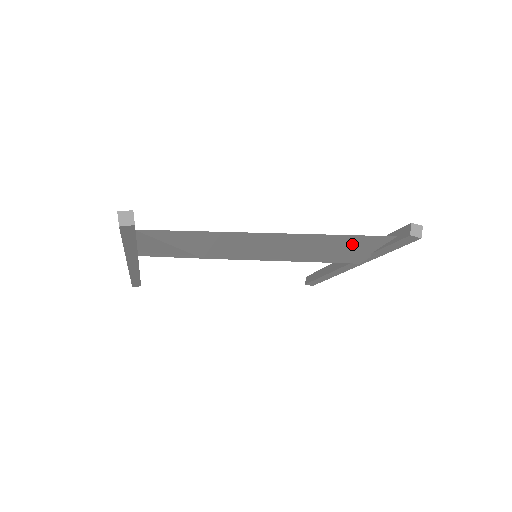
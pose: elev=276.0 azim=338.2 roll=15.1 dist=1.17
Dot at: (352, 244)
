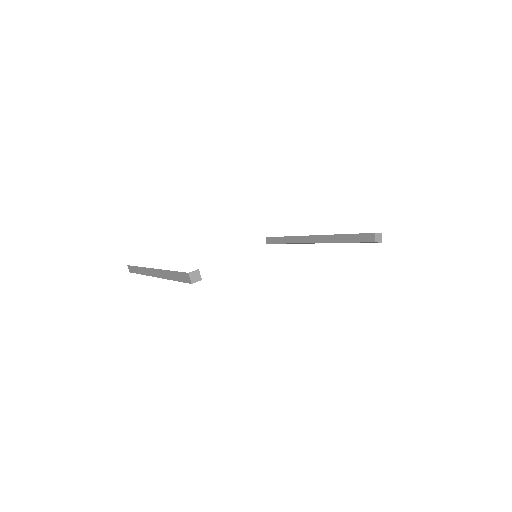
Dot at: occluded
